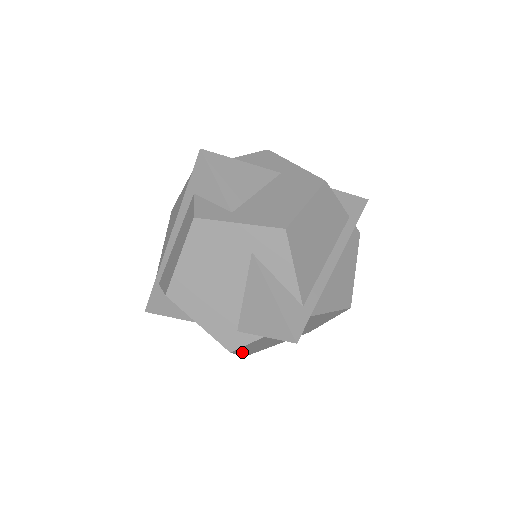
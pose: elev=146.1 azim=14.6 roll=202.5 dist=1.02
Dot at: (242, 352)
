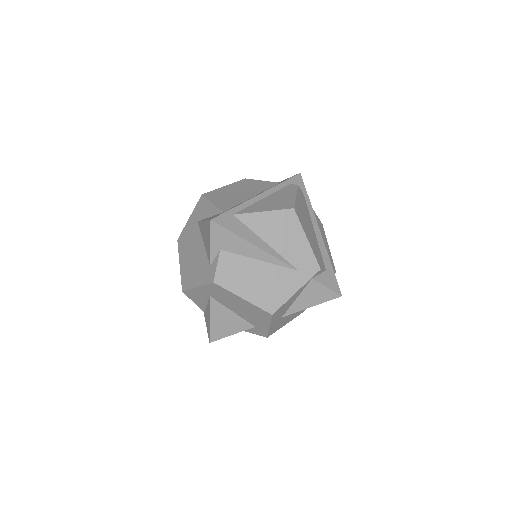
Dot at: (241, 292)
